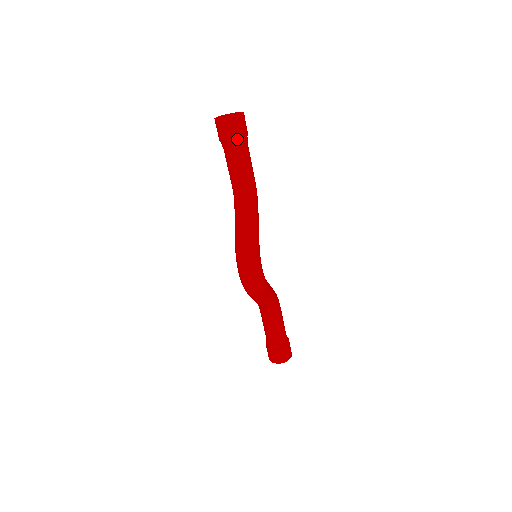
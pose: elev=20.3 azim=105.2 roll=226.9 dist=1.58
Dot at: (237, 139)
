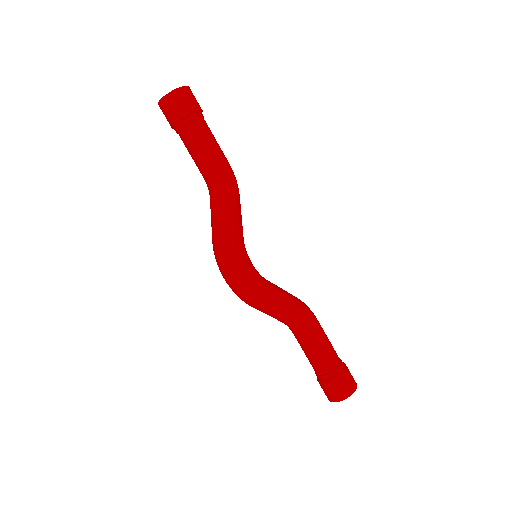
Dot at: (183, 116)
